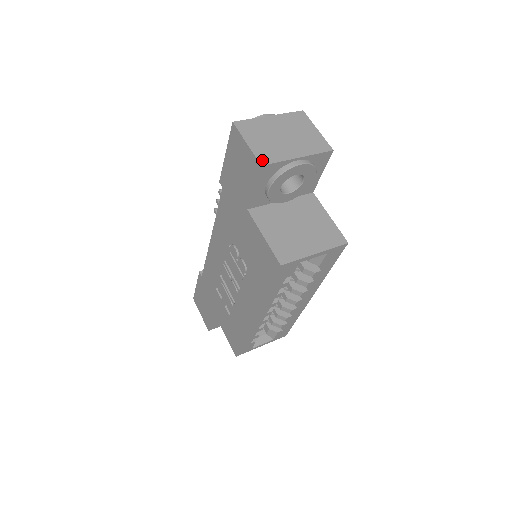
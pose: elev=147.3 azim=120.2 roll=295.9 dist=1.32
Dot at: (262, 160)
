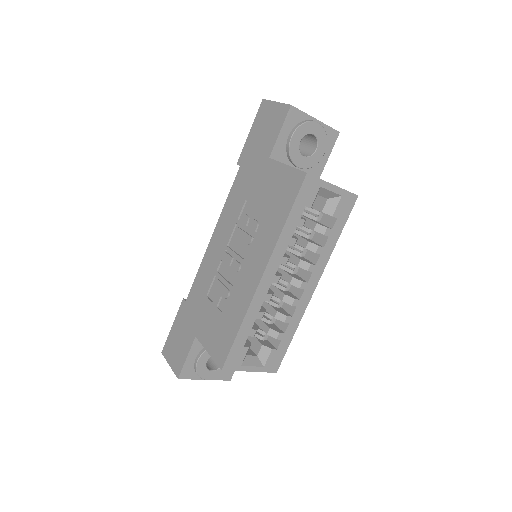
Dot at: (291, 105)
